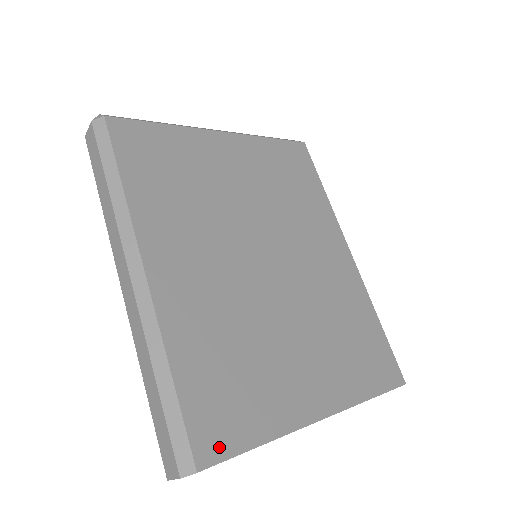
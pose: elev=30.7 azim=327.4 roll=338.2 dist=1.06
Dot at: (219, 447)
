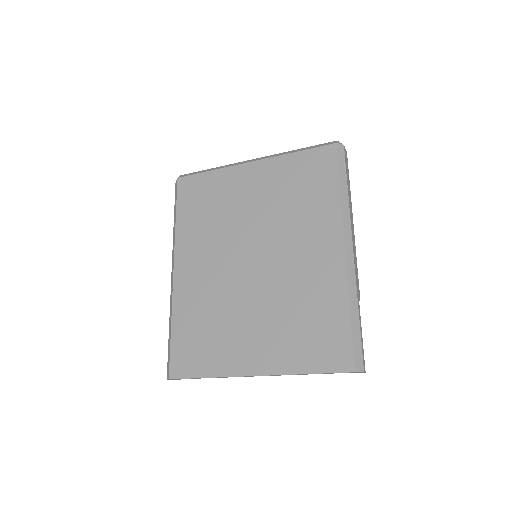
Dot at: (183, 371)
